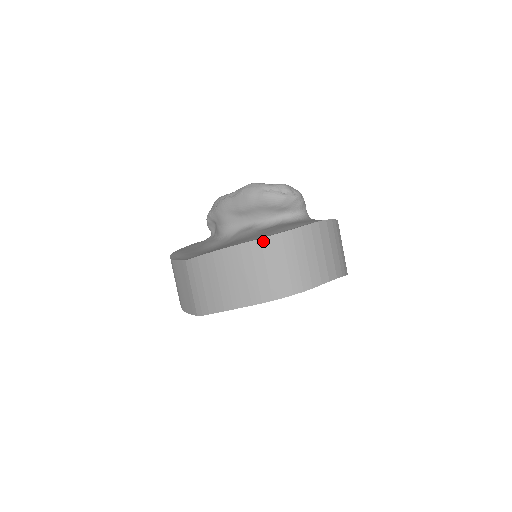
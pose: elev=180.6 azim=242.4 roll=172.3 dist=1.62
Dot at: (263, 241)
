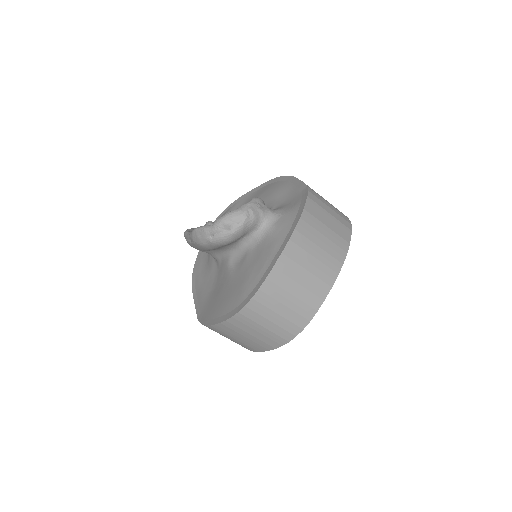
Dot at: (236, 317)
